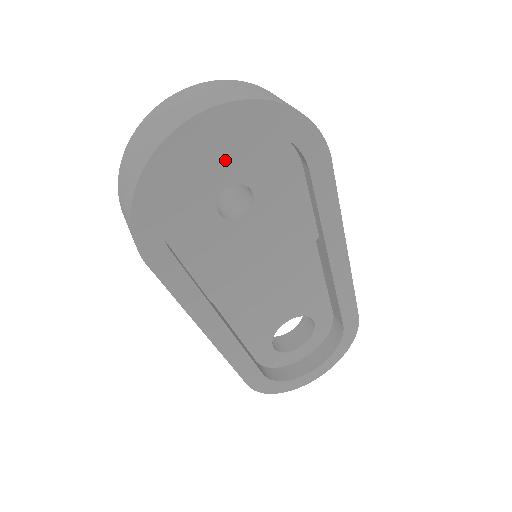
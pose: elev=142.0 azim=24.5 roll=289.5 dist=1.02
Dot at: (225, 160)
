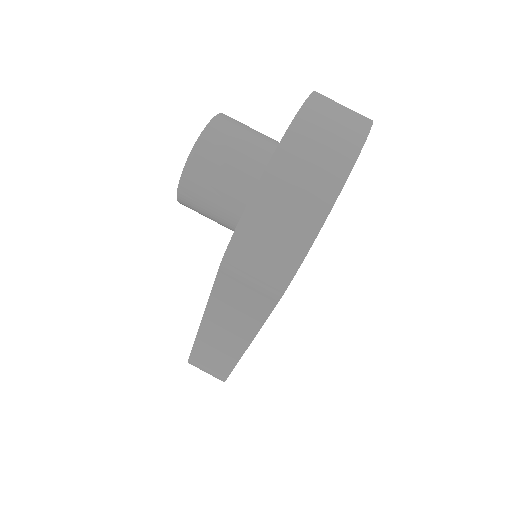
Dot at: occluded
